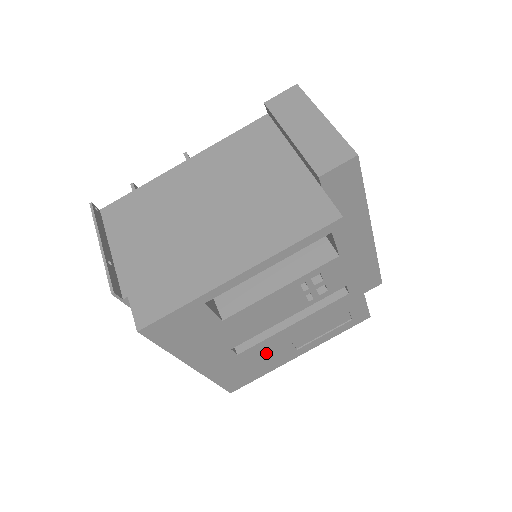
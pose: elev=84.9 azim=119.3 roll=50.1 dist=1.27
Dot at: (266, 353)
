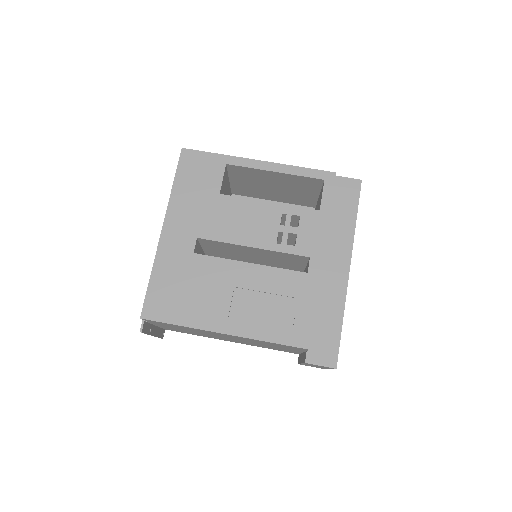
Dot at: (208, 283)
